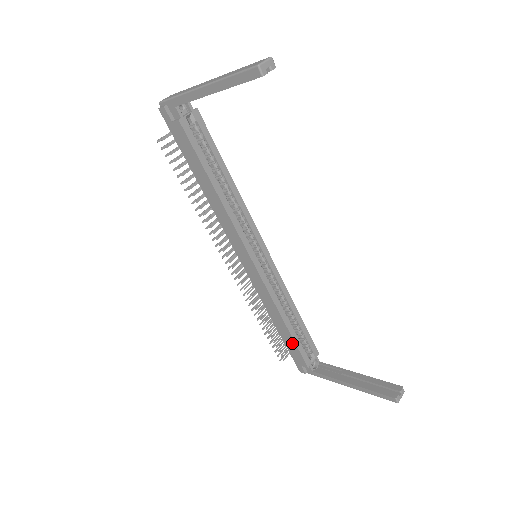
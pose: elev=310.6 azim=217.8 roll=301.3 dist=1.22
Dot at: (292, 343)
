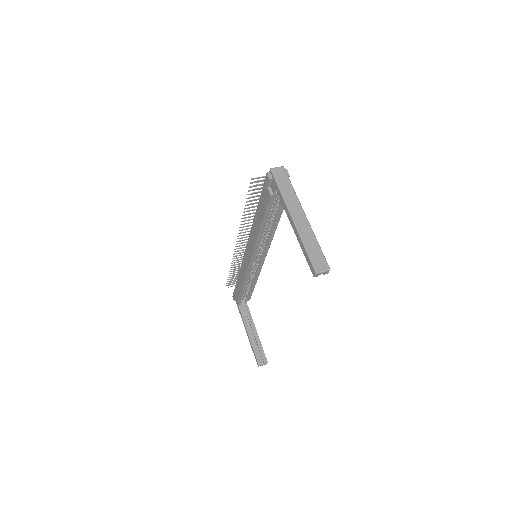
Dot at: (239, 291)
